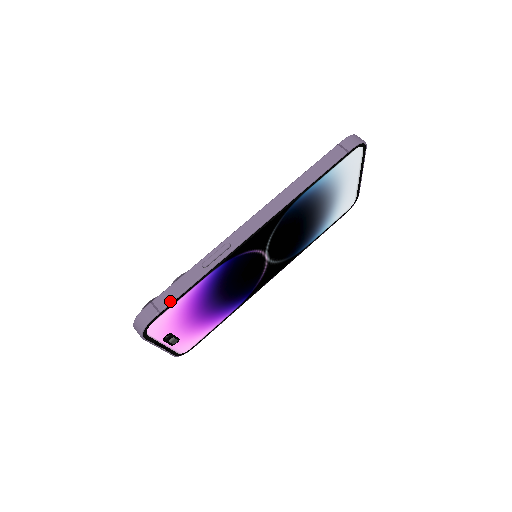
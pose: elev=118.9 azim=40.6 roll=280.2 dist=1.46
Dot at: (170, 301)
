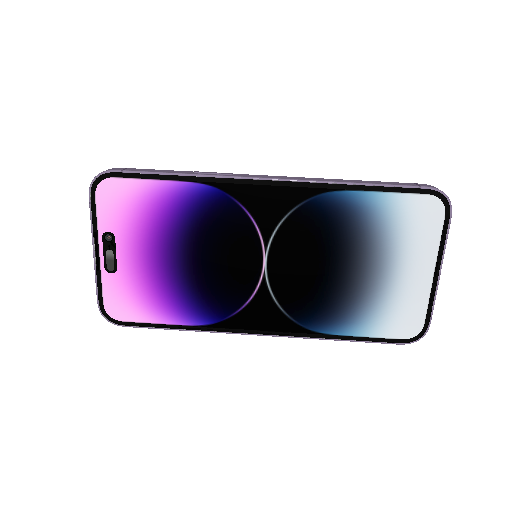
Dot at: (140, 170)
